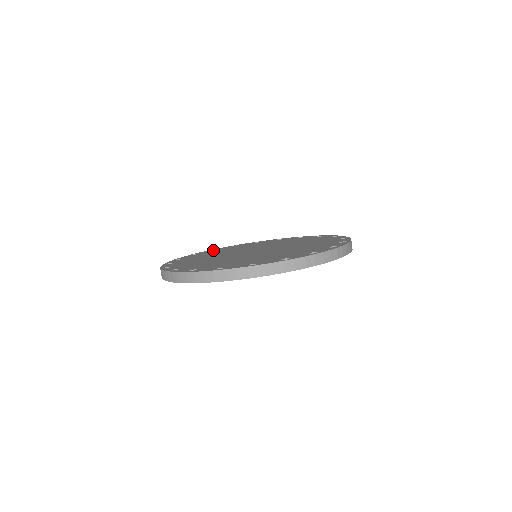
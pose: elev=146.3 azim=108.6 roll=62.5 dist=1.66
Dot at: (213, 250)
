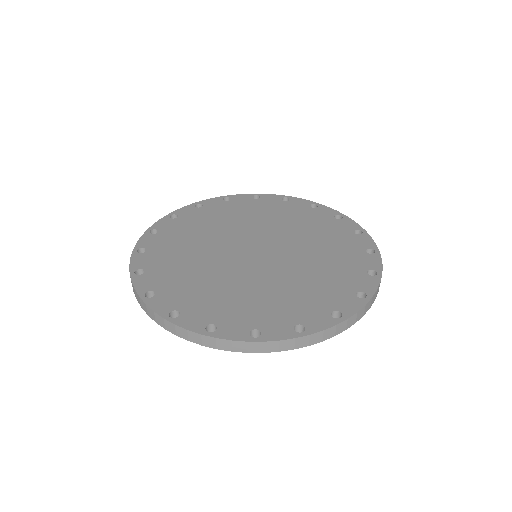
Dot at: (226, 201)
